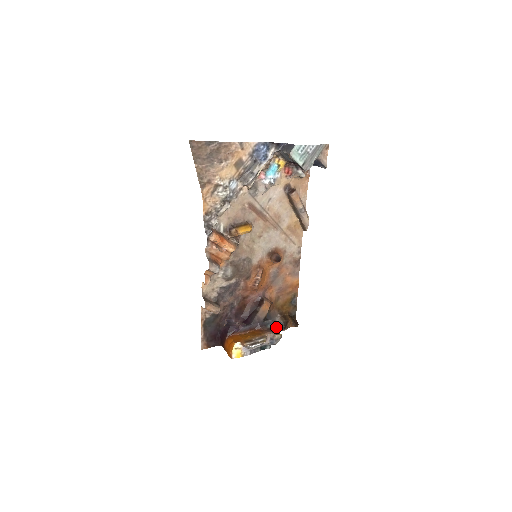
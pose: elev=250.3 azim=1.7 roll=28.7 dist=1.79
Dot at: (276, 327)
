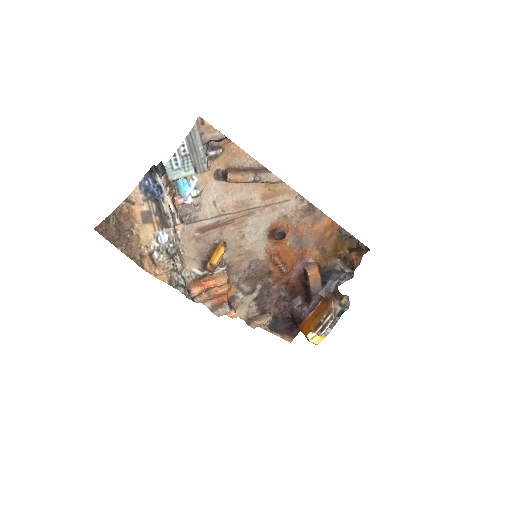
Dot at: occluded
